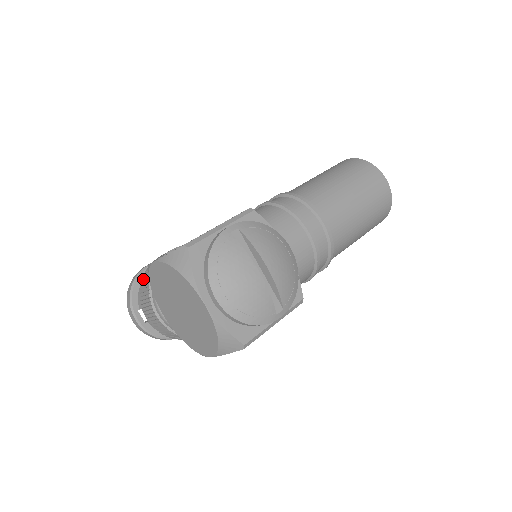
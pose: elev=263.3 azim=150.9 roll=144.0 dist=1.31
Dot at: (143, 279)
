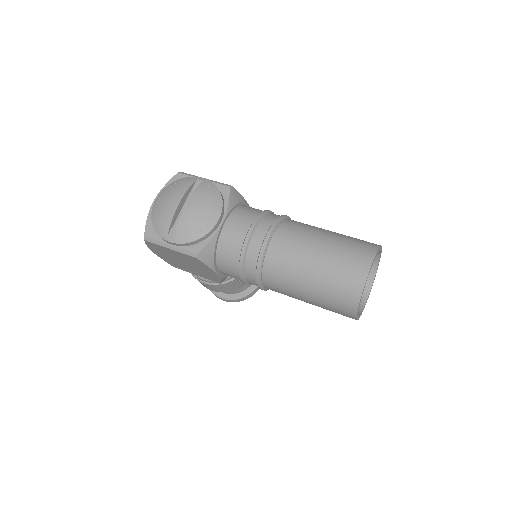
Dot at: occluded
